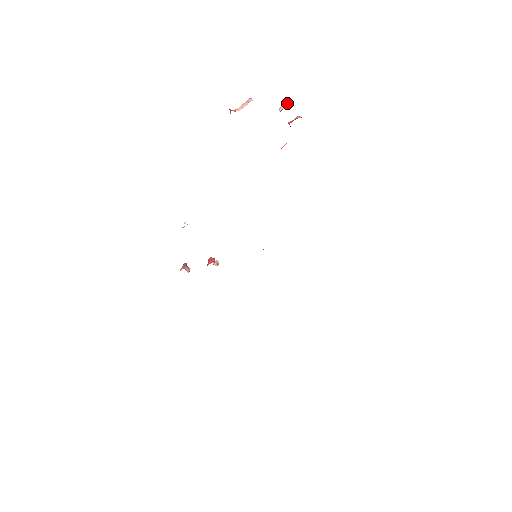
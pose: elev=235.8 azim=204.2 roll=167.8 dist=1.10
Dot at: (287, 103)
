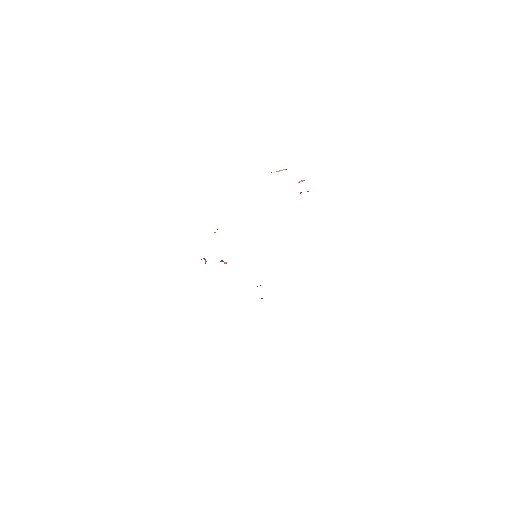
Dot at: (304, 180)
